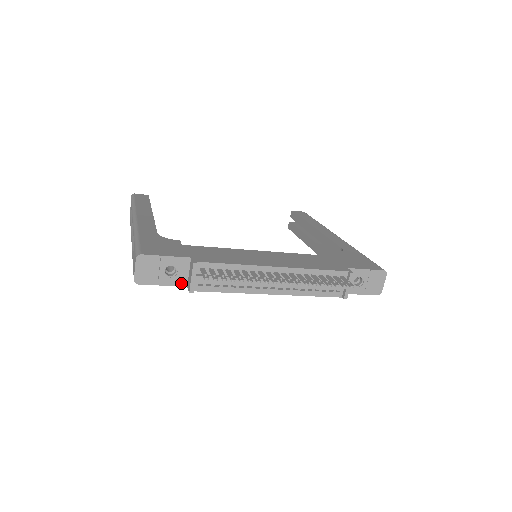
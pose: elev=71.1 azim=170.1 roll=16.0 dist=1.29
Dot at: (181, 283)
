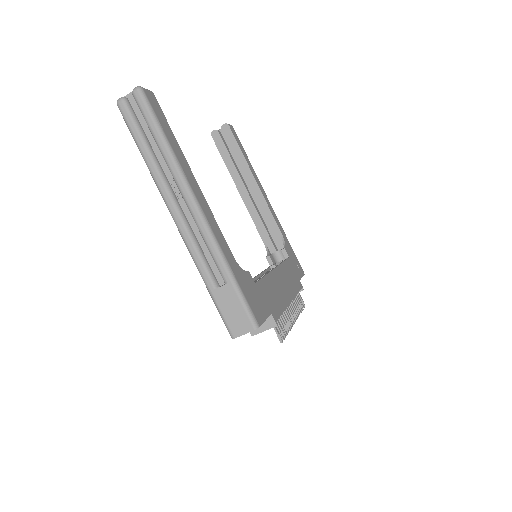
Dot at: occluded
